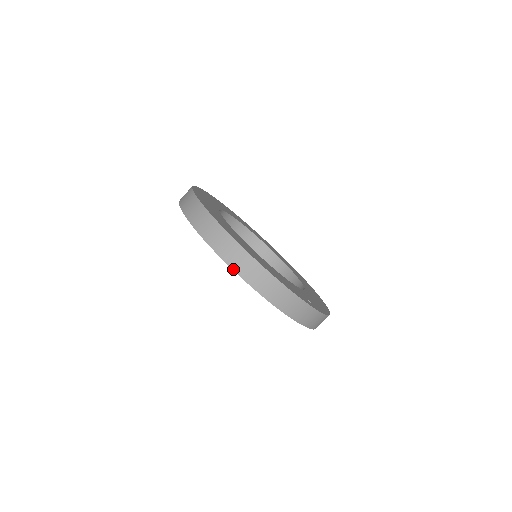
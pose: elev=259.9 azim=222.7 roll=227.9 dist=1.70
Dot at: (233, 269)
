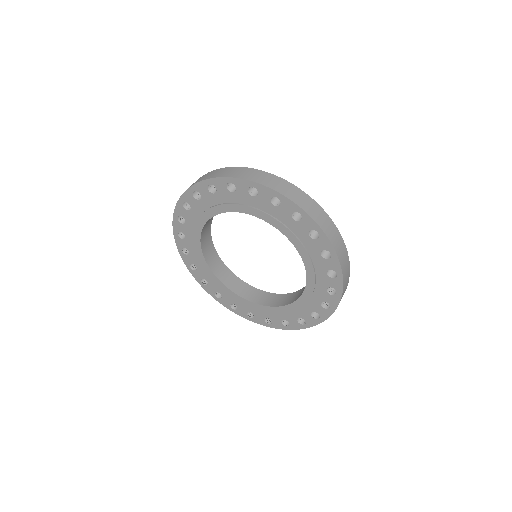
Dot at: (314, 219)
